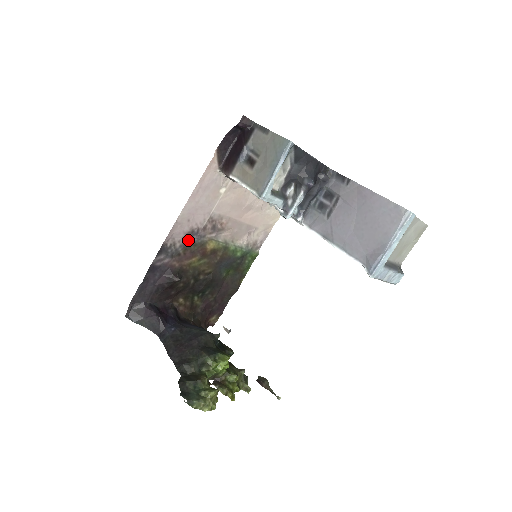
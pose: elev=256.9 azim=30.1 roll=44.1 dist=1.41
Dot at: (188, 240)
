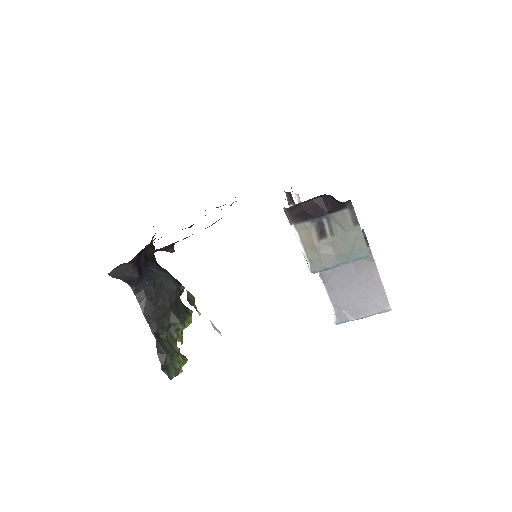
Dot at: occluded
